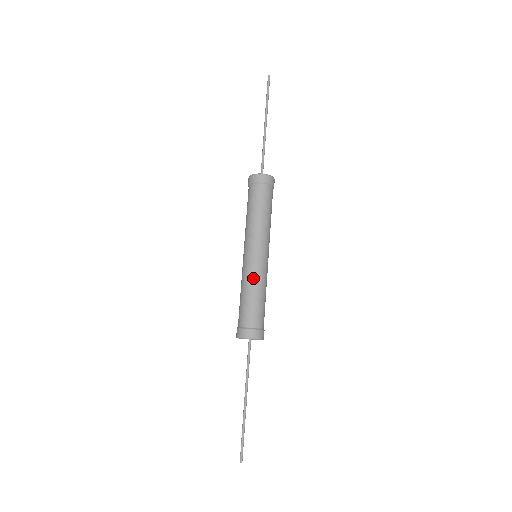
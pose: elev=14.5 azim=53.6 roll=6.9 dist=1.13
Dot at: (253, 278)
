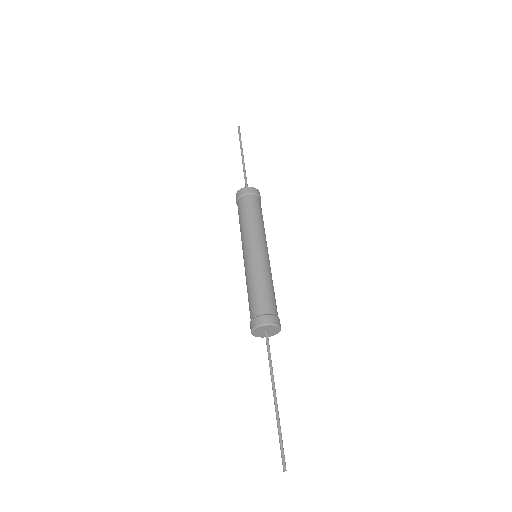
Dot at: (252, 271)
